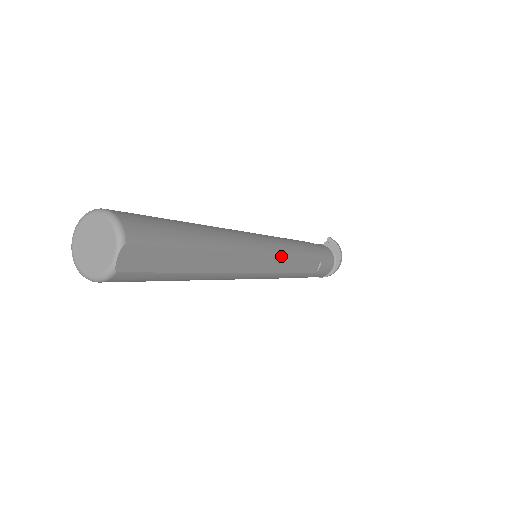
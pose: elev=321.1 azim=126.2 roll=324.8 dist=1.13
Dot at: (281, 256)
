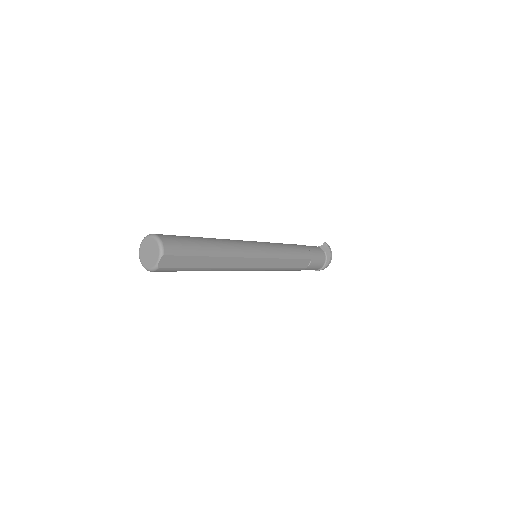
Dot at: (272, 258)
